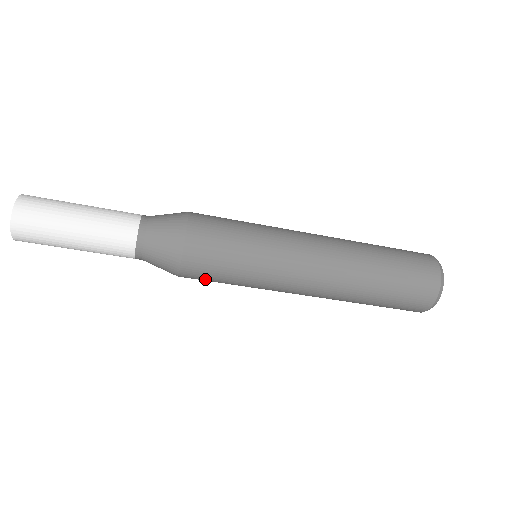
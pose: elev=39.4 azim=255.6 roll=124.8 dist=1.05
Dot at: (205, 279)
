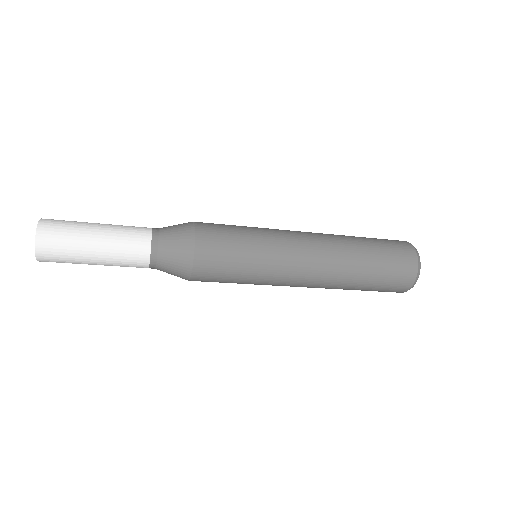
Dot at: occluded
